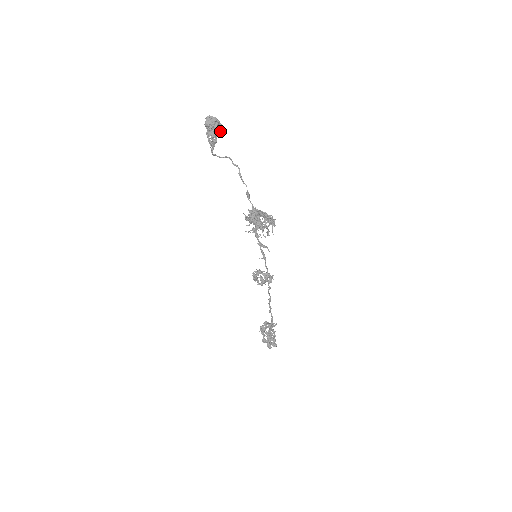
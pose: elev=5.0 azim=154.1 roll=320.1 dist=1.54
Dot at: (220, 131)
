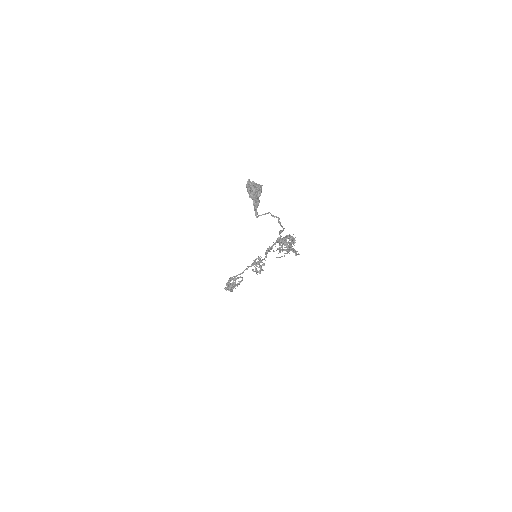
Dot at: occluded
